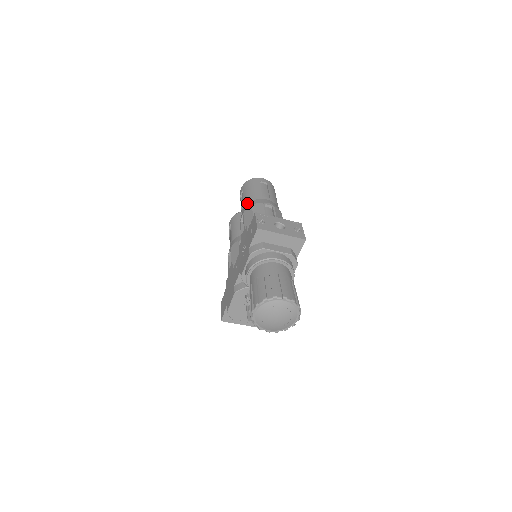
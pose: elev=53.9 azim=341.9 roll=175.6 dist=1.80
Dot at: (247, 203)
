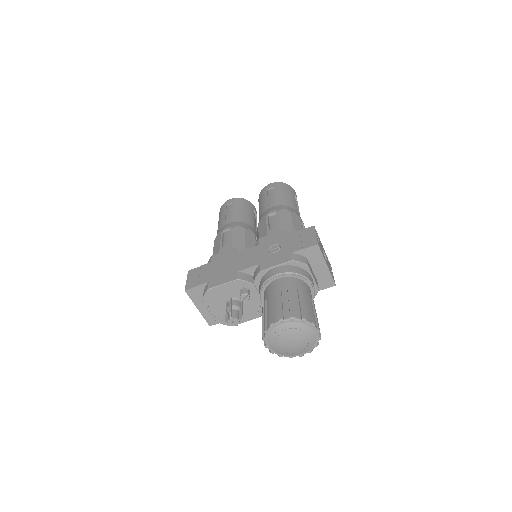
Dot at: (282, 204)
